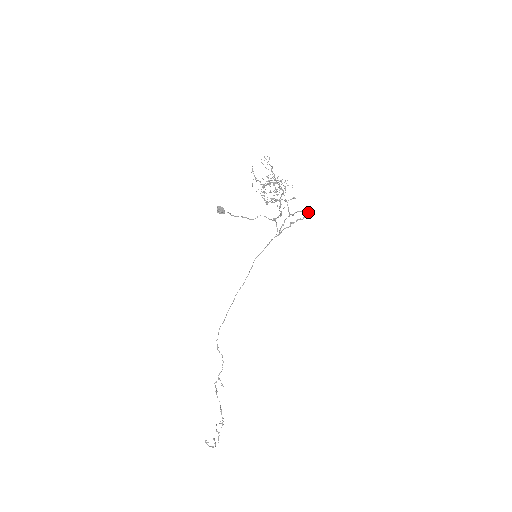
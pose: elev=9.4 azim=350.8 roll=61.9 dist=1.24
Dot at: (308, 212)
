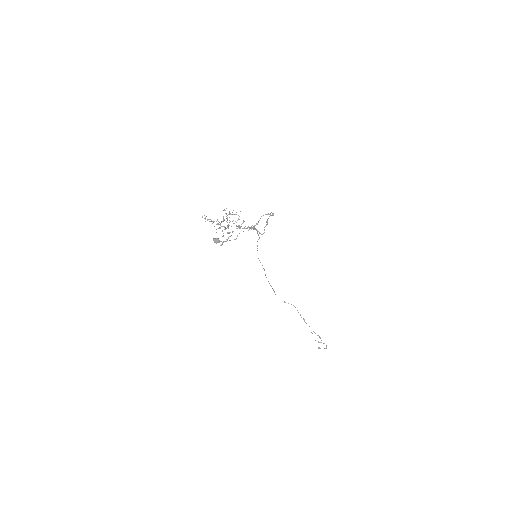
Dot at: (268, 214)
